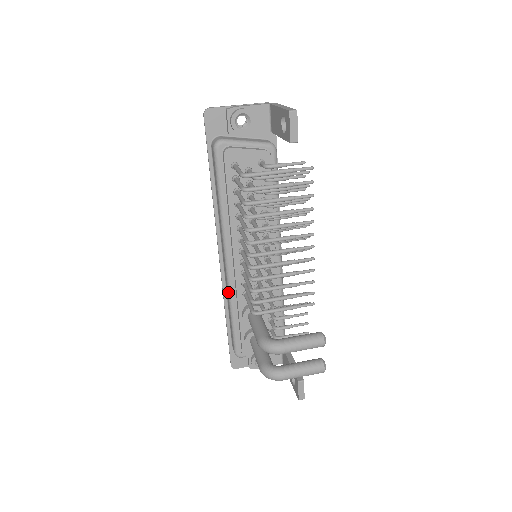
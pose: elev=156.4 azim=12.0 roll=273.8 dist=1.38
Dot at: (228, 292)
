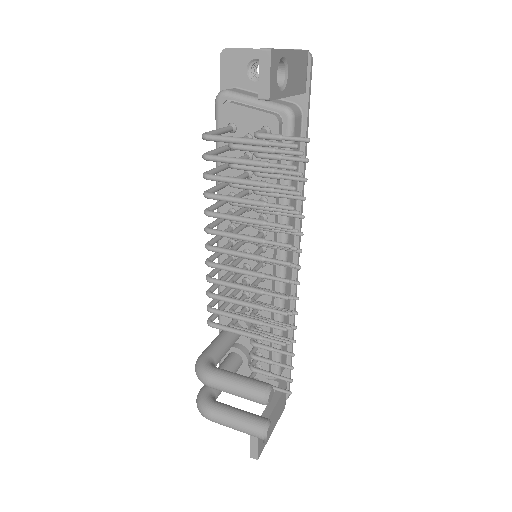
Dot at: (218, 288)
